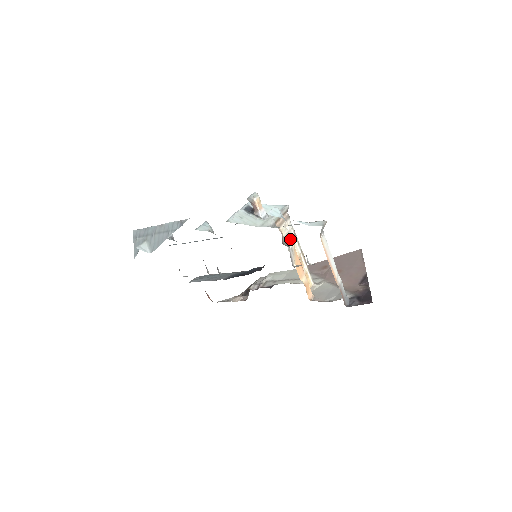
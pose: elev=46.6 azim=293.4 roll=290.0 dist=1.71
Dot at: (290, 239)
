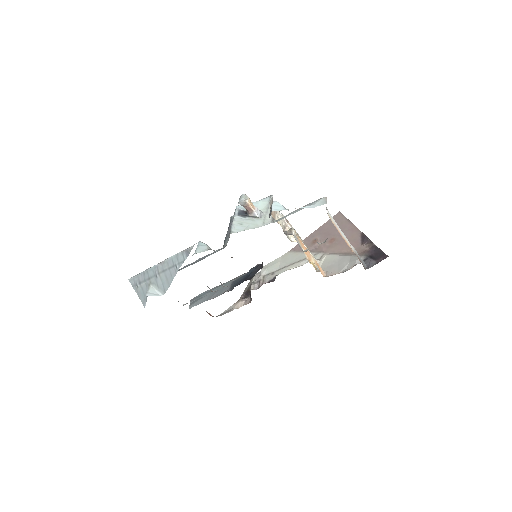
Dot at: (285, 227)
